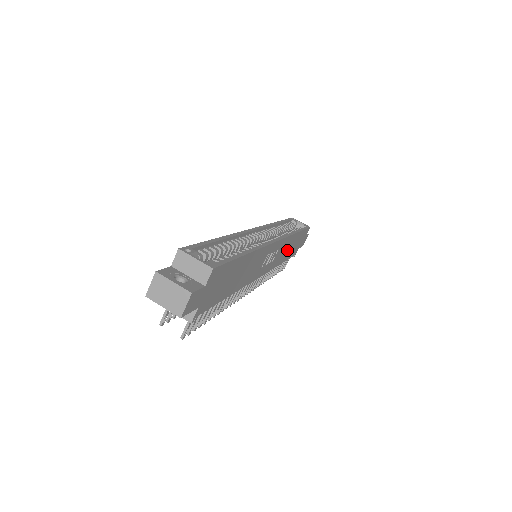
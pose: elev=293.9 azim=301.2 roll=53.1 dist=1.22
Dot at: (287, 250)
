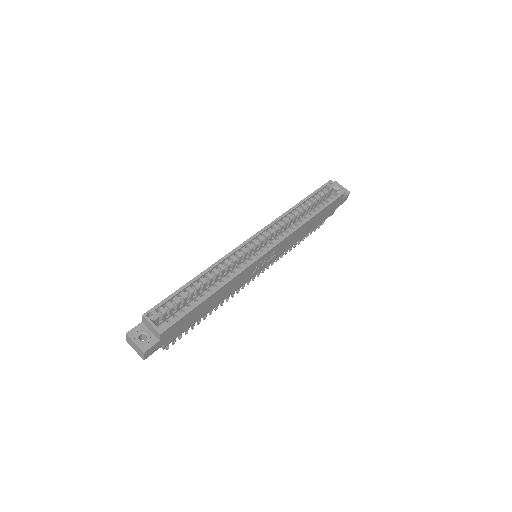
Dot at: (303, 231)
